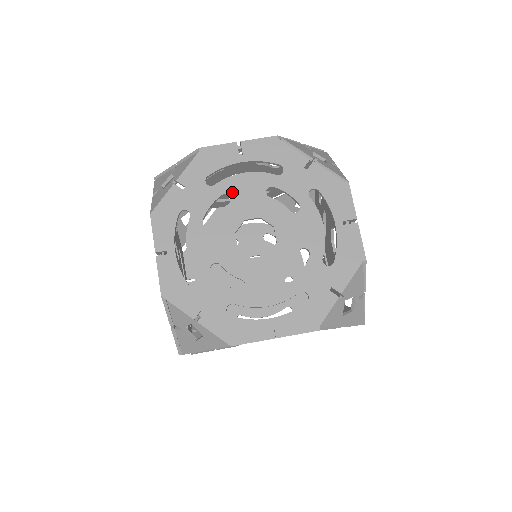
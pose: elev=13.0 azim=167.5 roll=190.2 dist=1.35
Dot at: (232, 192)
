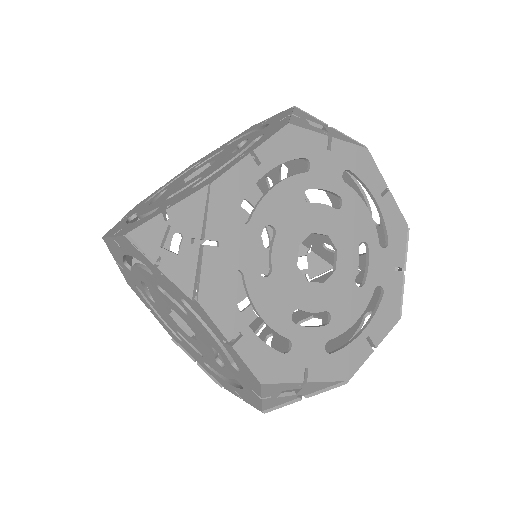
Dot at: (228, 147)
